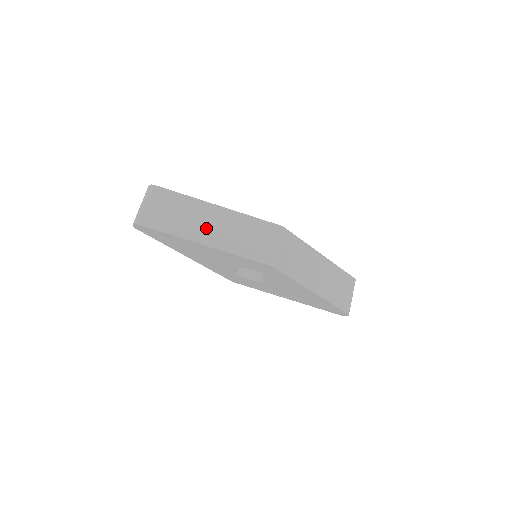
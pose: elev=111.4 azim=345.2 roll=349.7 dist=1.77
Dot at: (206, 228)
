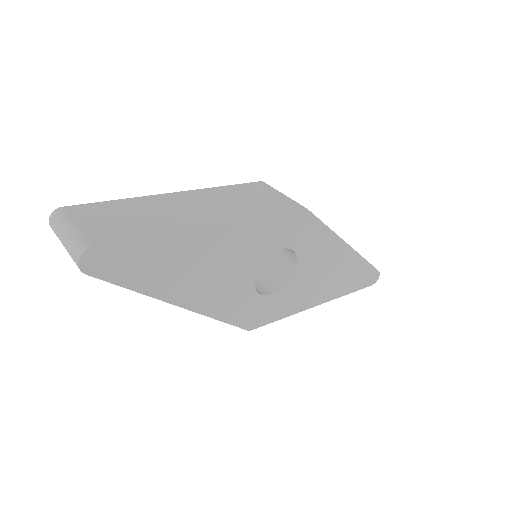
Dot at: (191, 212)
